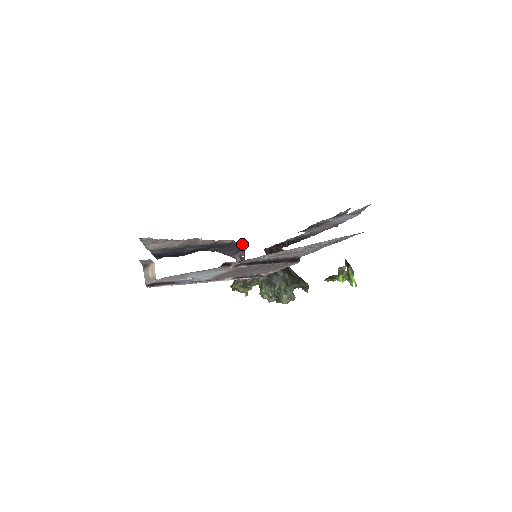
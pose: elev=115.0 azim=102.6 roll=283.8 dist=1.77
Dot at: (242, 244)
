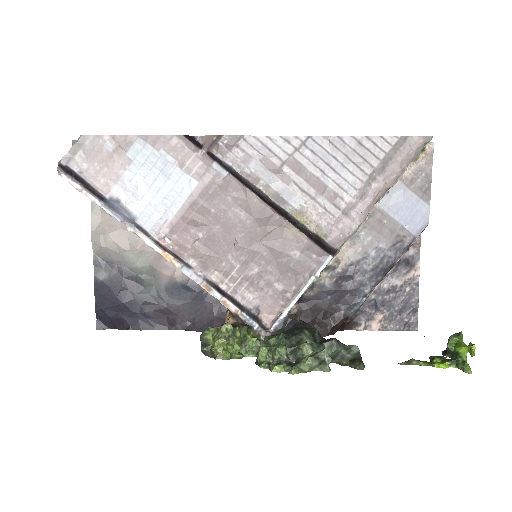
Dot at: occluded
